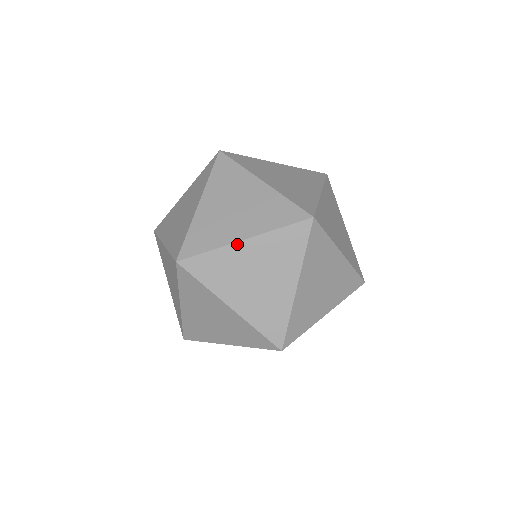
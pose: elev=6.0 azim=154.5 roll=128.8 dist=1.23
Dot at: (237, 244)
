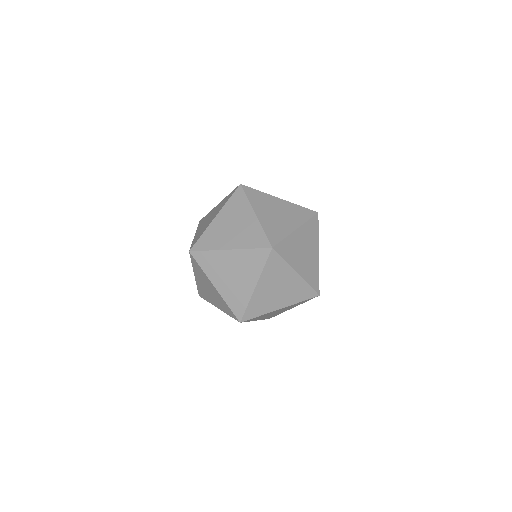
Dot at: (275, 197)
